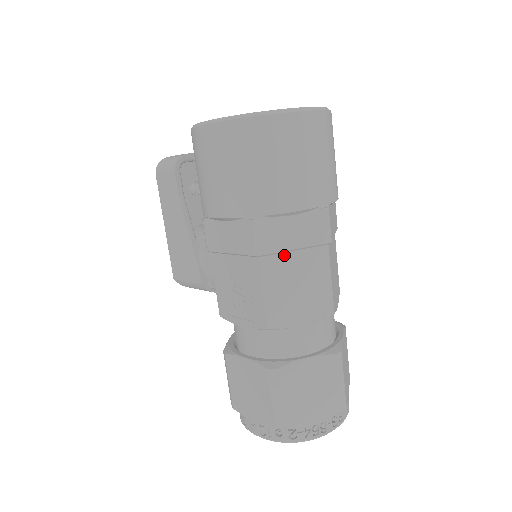
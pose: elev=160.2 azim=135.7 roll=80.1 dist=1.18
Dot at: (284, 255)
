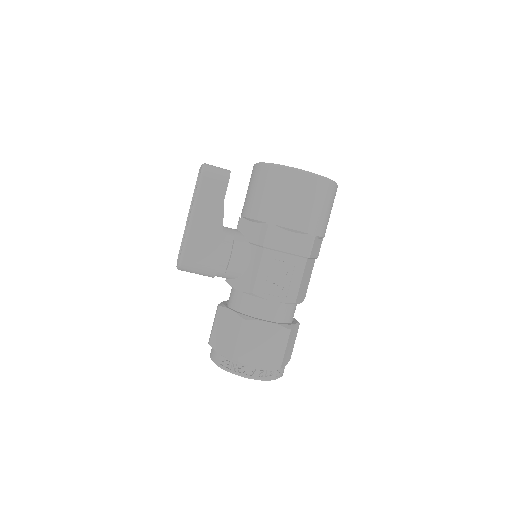
Dot at: (310, 260)
